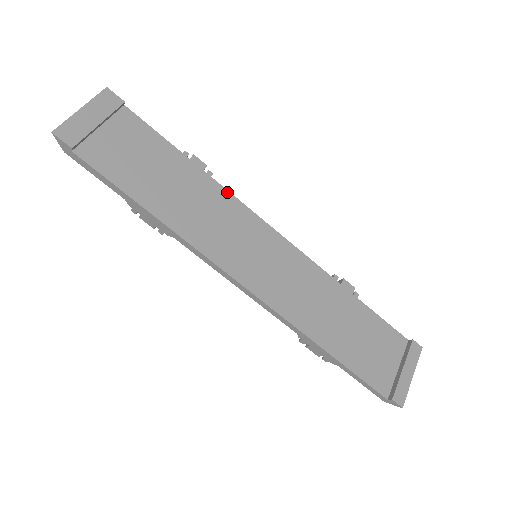
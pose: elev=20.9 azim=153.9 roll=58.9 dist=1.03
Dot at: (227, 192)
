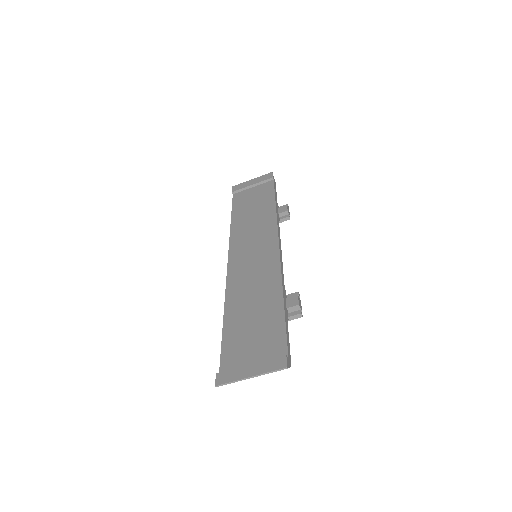
Dot at: (276, 220)
